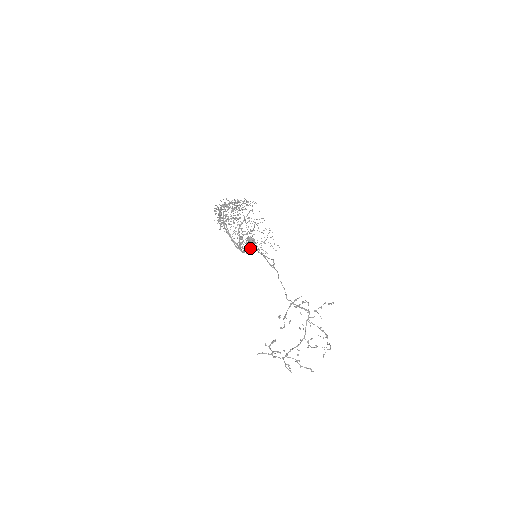
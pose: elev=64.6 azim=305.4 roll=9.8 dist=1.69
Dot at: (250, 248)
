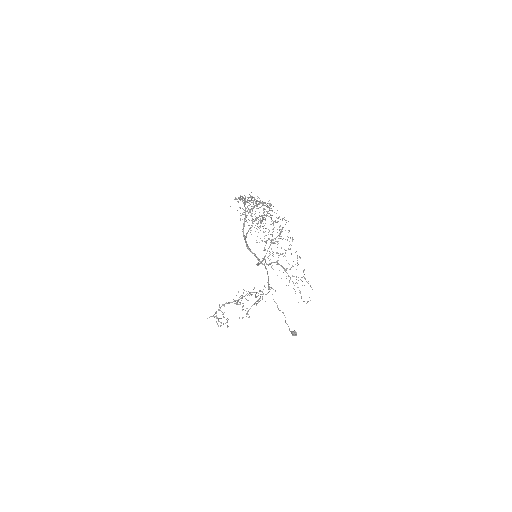
Dot at: occluded
